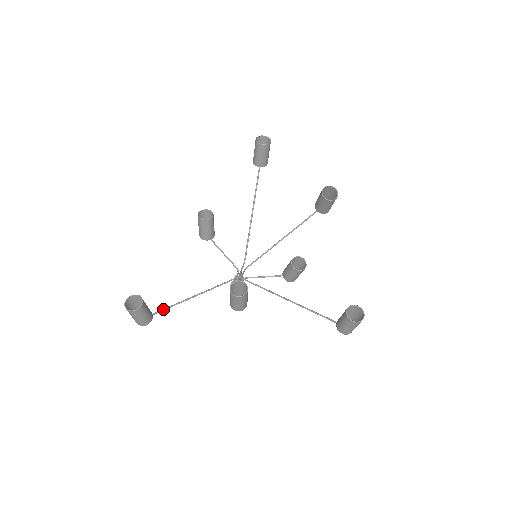
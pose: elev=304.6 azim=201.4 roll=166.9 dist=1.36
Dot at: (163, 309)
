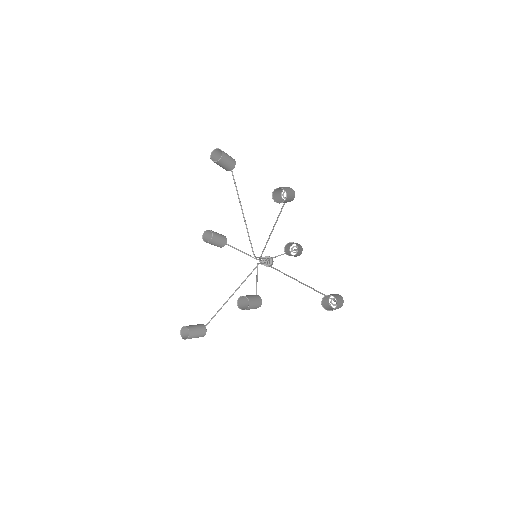
Dot at: (212, 318)
